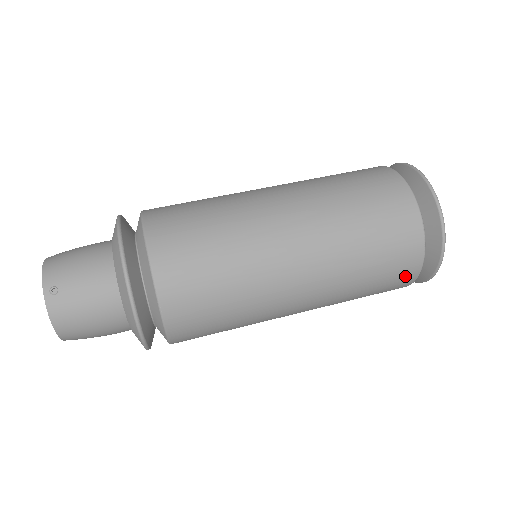
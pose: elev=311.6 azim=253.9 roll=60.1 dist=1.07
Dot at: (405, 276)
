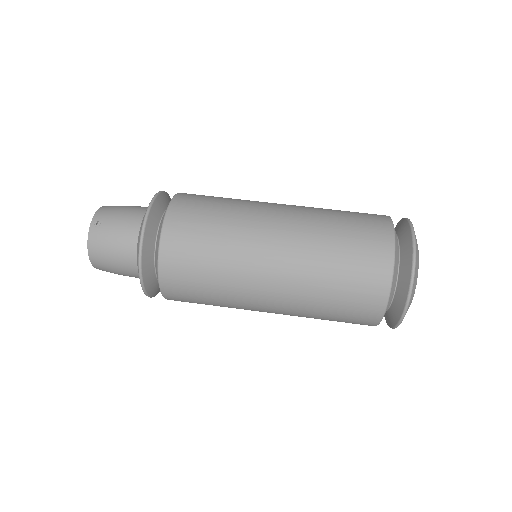
Dot at: (370, 308)
